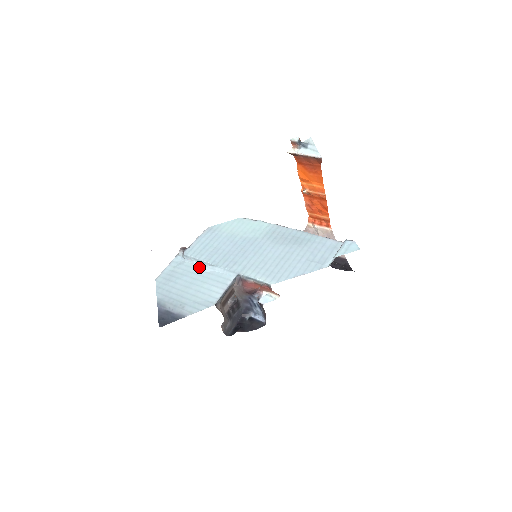
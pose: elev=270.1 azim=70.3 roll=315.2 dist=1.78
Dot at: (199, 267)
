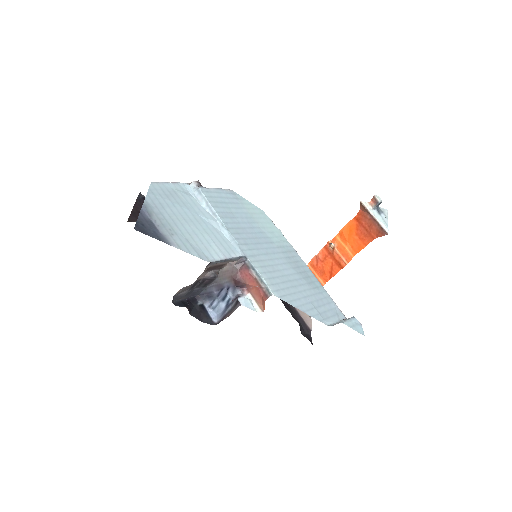
Dot at: (207, 214)
